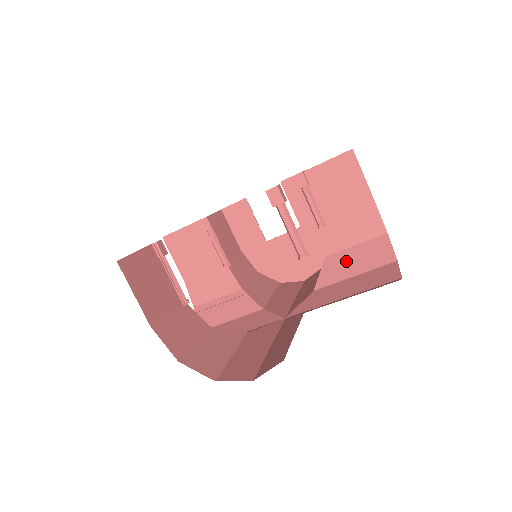
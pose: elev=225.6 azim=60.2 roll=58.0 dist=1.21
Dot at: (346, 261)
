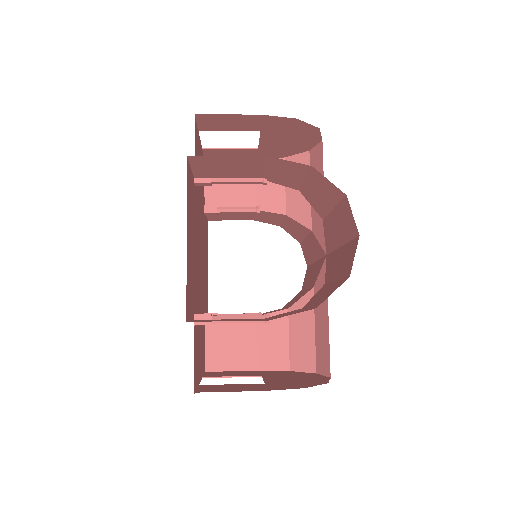
Dot at: (314, 195)
